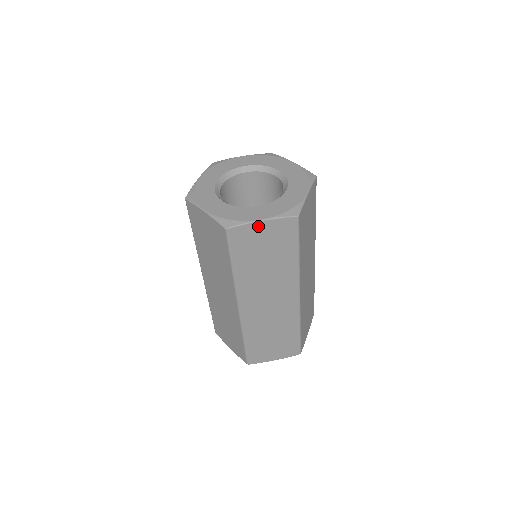
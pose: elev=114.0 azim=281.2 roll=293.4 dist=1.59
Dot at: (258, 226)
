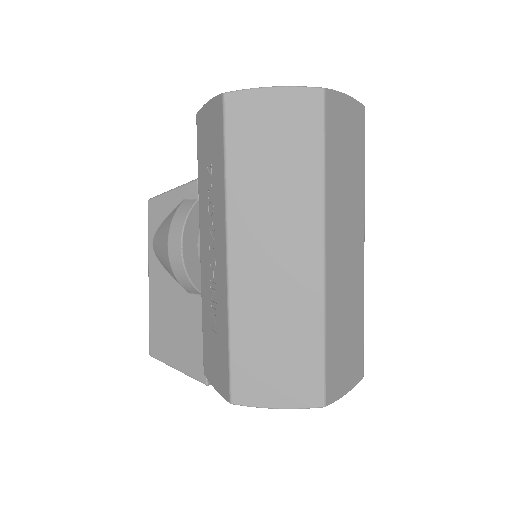
Dot at: (344, 102)
